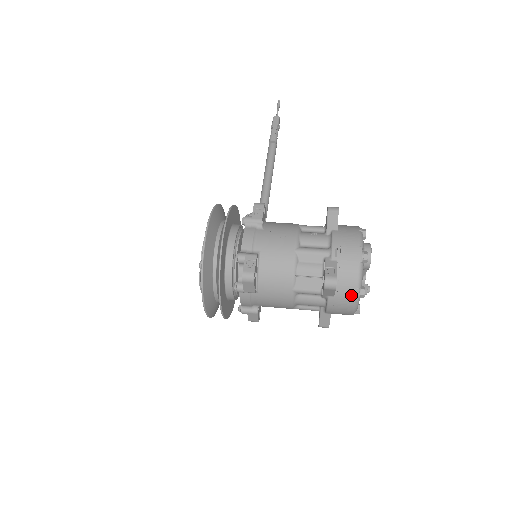
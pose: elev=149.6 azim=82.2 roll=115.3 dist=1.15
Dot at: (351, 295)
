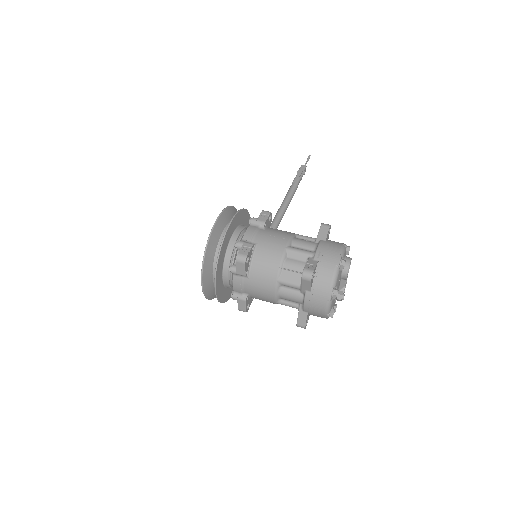
Dot at: (325, 293)
